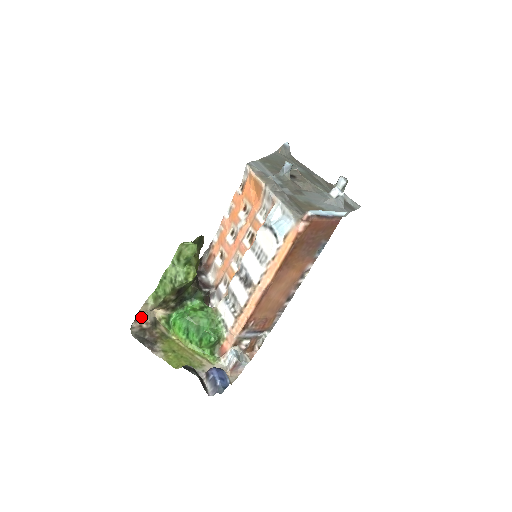
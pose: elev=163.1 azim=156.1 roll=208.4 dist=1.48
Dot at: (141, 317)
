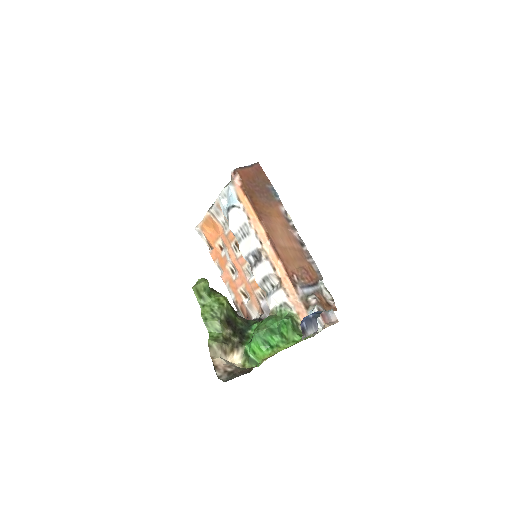
Dot at: (219, 364)
